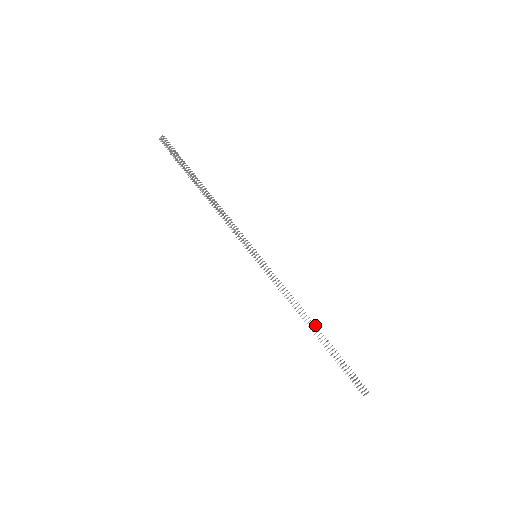
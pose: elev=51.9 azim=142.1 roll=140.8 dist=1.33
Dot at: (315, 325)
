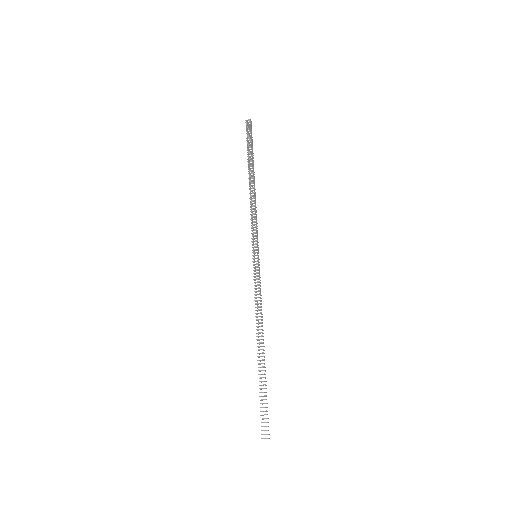
Dot at: (264, 346)
